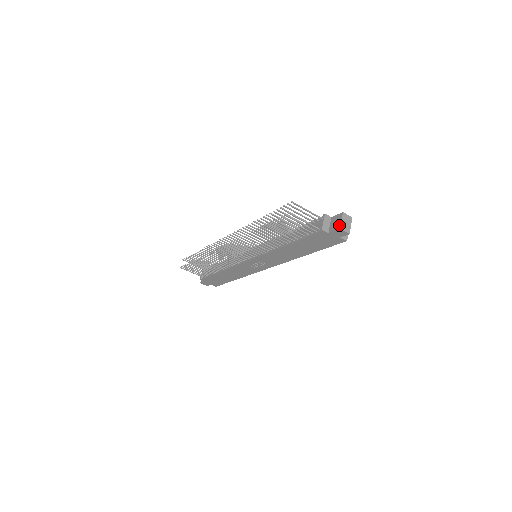
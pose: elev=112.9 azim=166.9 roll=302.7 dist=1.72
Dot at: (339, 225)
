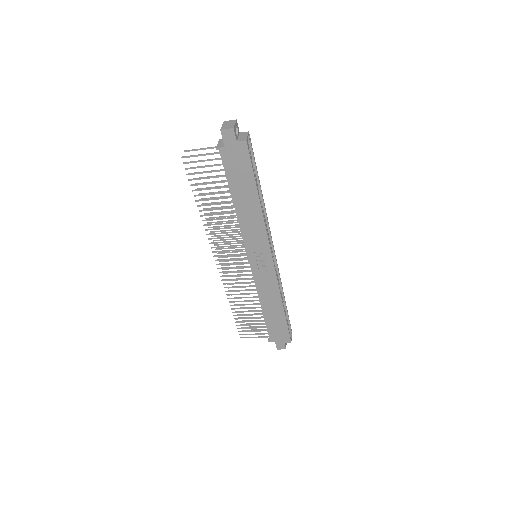
Dot at: (221, 130)
